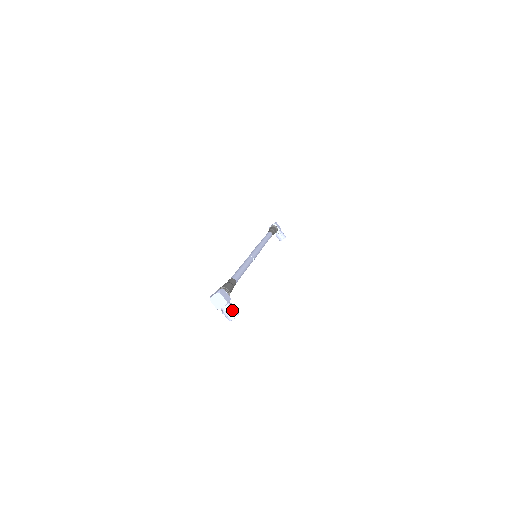
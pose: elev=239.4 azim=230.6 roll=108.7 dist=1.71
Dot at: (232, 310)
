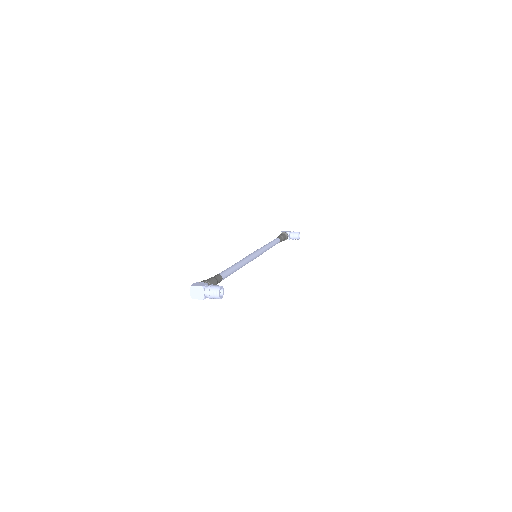
Dot at: (212, 288)
